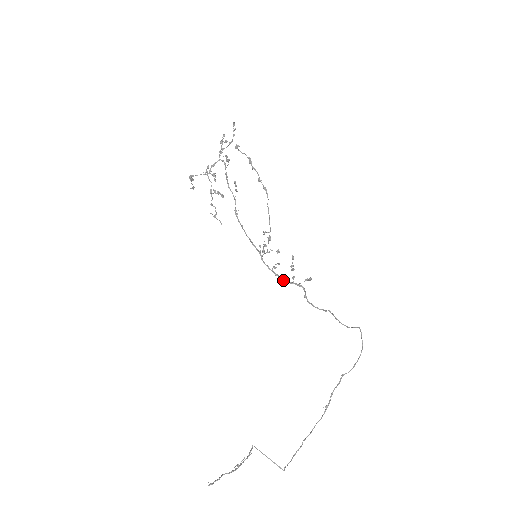
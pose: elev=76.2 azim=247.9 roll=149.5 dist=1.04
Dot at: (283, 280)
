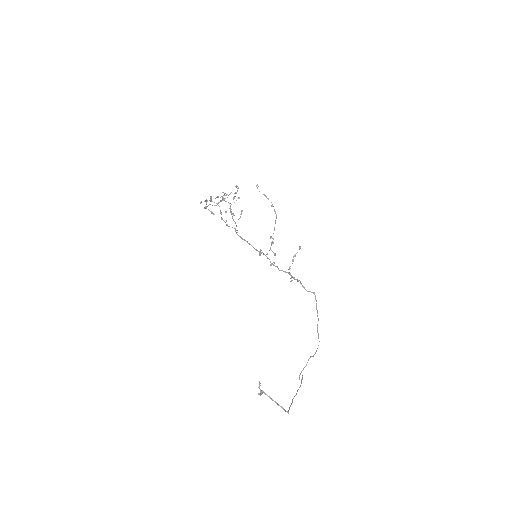
Dot at: (281, 270)
